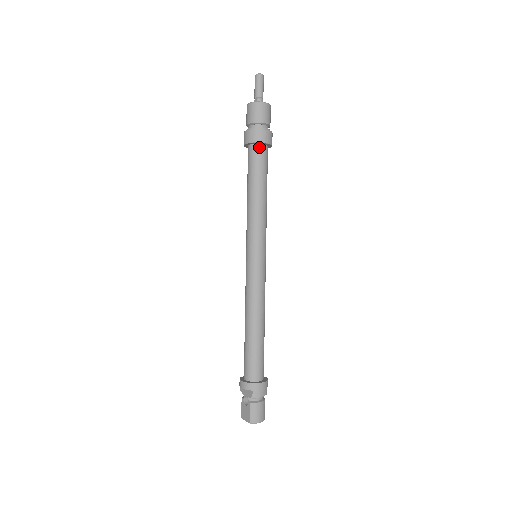
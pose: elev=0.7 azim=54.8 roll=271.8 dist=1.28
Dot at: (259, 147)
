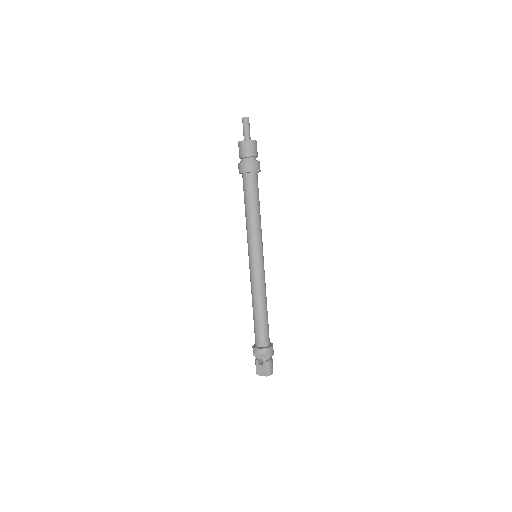
Dot at: (254, 175)
